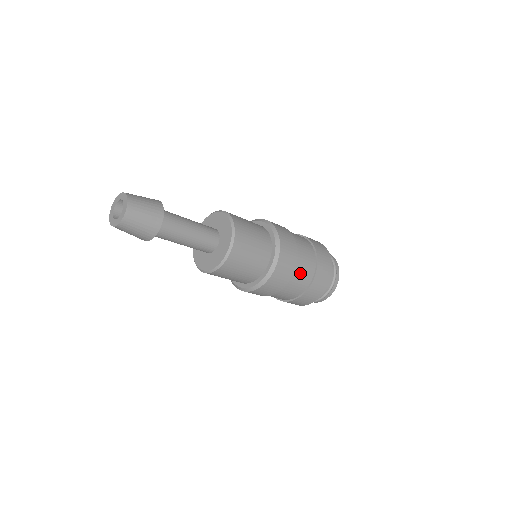
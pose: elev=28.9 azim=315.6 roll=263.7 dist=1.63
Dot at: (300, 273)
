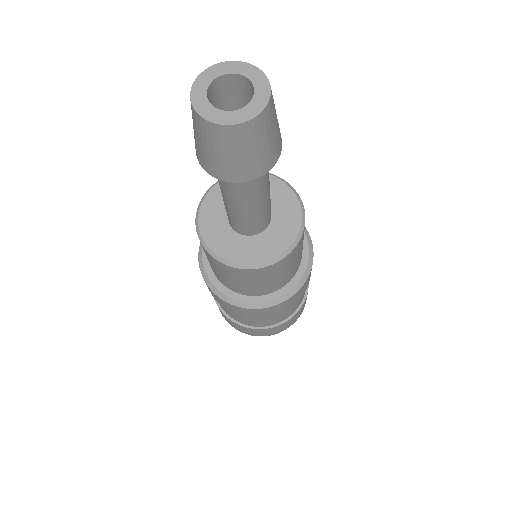
Dot at: occluded
